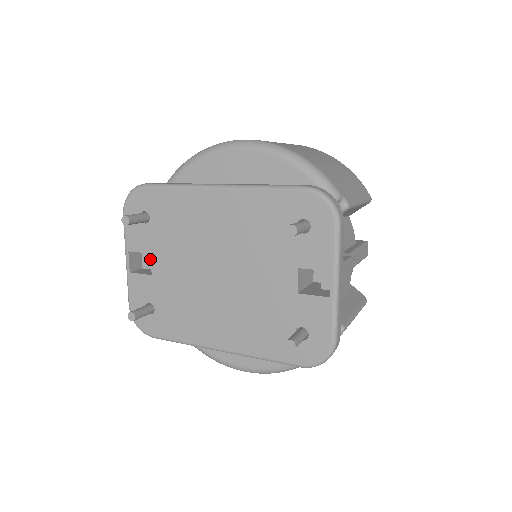
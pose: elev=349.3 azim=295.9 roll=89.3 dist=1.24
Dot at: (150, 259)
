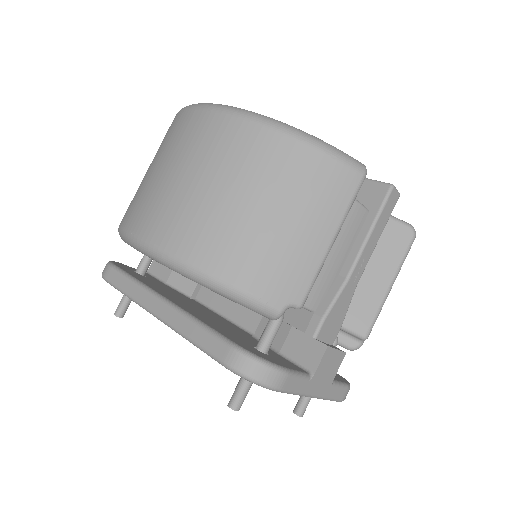
Dot at: occluded
